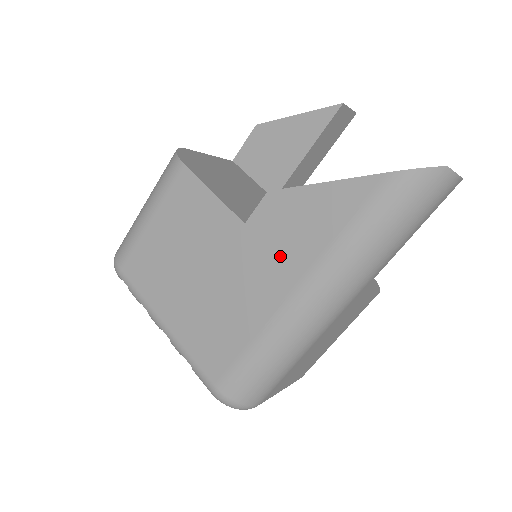
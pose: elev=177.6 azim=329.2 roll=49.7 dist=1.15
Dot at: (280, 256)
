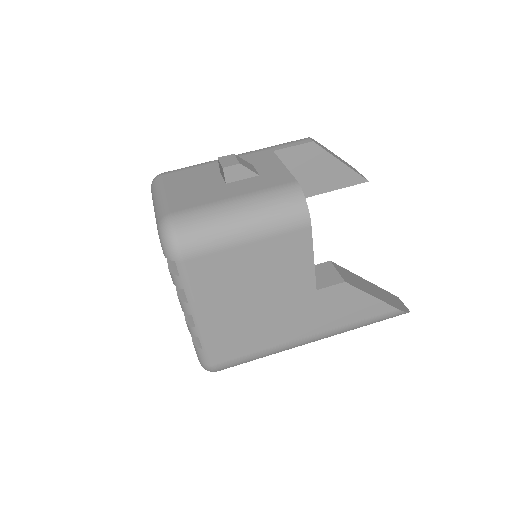
Dot at: (320, 317)
